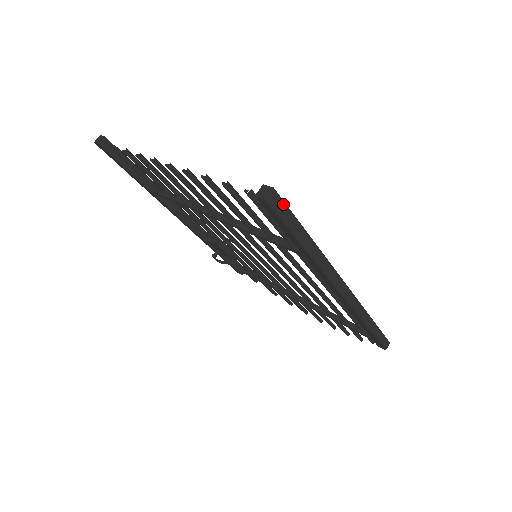
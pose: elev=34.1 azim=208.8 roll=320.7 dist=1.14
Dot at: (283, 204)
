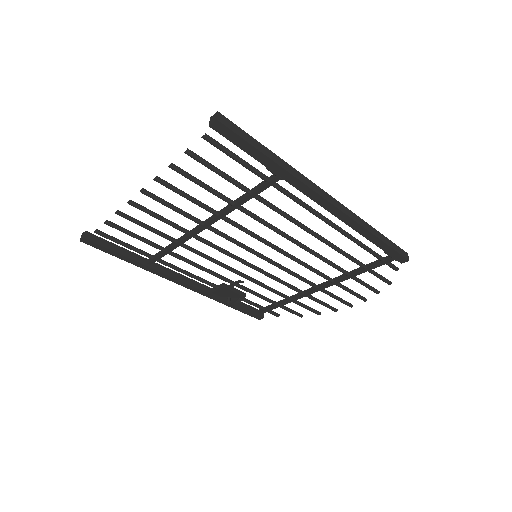
Dot at: (233, 124)
